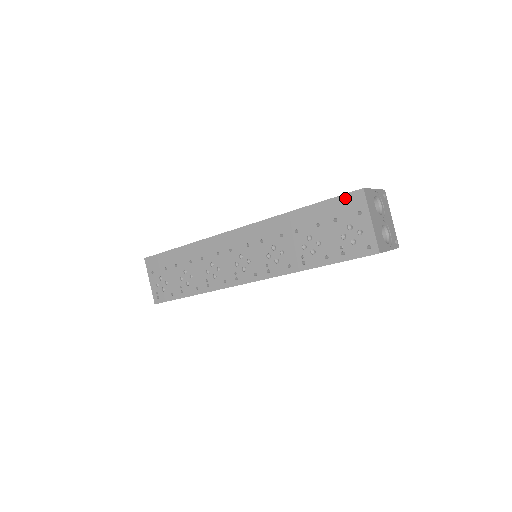
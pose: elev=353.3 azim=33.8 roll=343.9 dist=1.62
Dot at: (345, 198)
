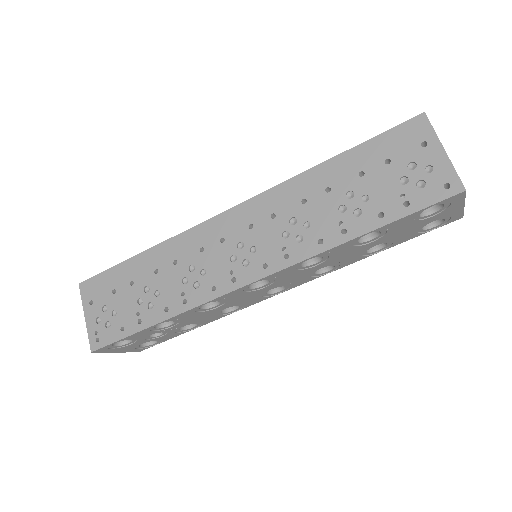
Dot at: (399, 130)
